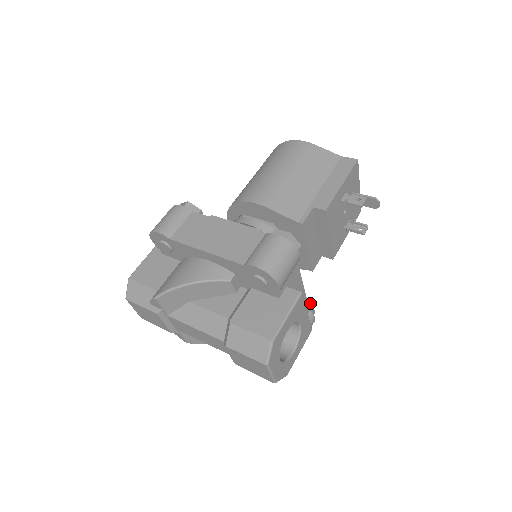
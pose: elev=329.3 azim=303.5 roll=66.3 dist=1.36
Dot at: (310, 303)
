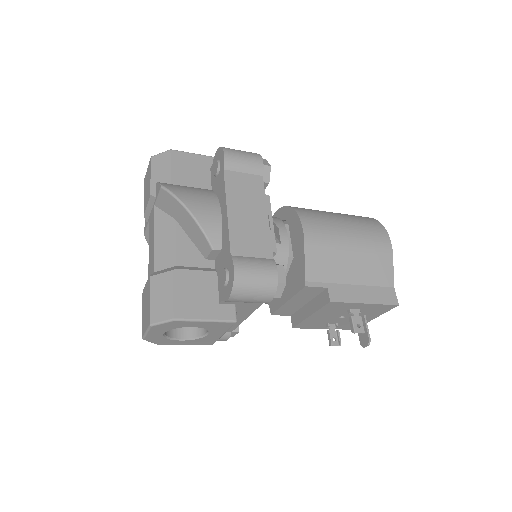
Dot at: occluded
